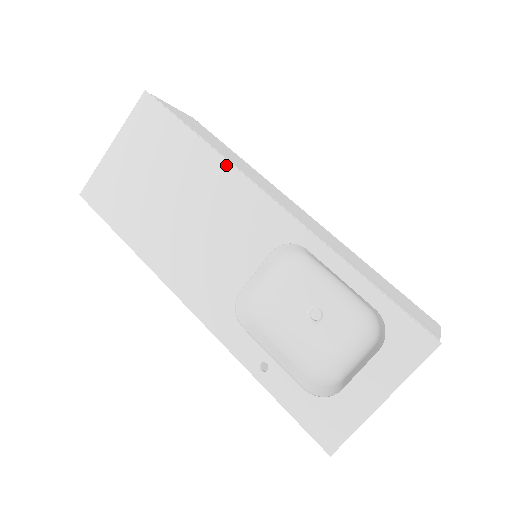
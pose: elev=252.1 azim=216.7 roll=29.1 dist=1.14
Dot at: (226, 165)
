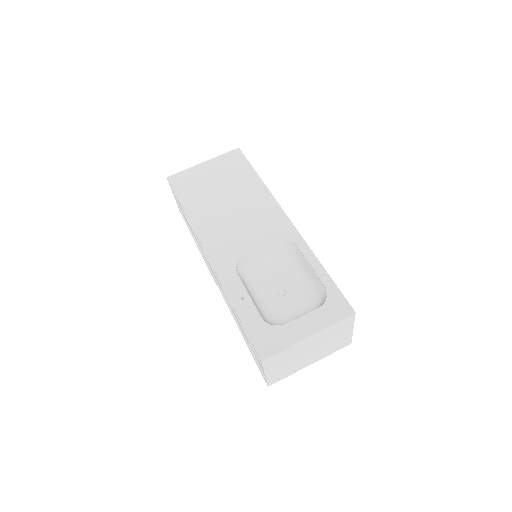
Dot at: (269, 194)
